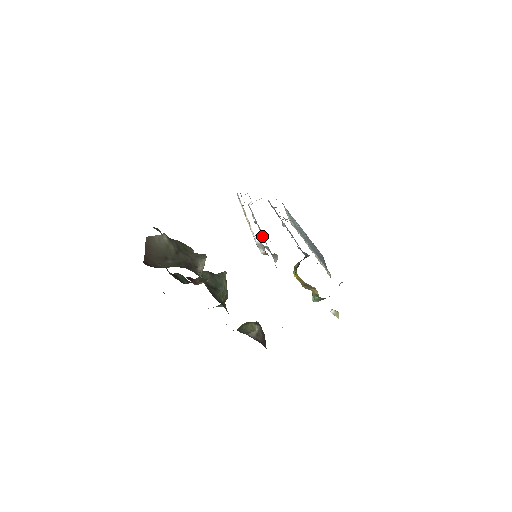
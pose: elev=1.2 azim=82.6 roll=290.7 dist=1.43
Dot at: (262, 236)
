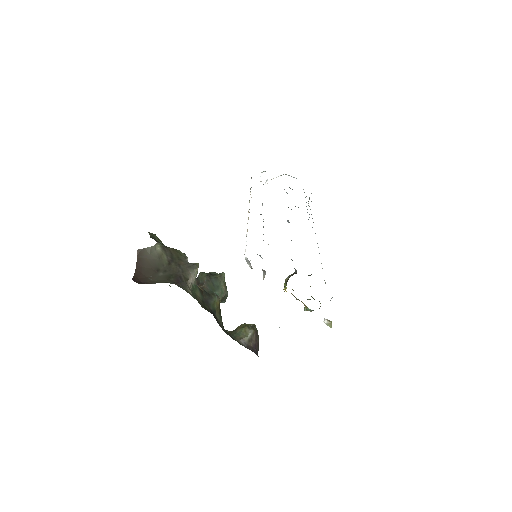
Dot at: occluded
